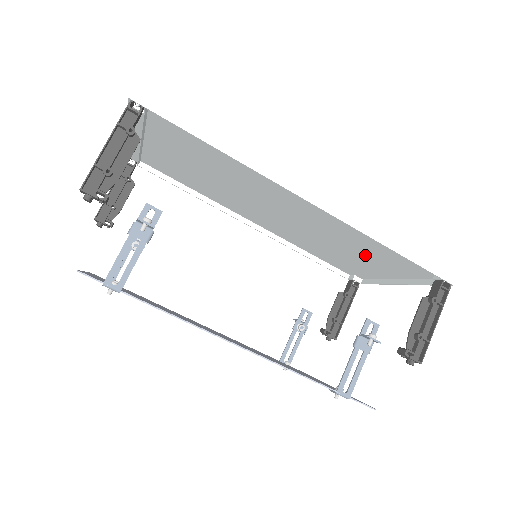
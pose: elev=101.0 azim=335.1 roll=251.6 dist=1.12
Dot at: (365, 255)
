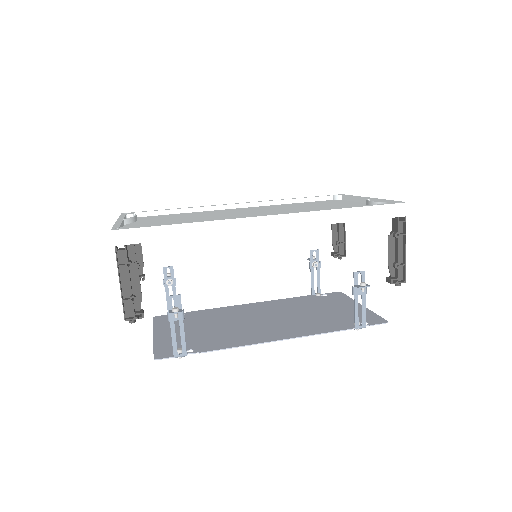
Dot at: occluded
